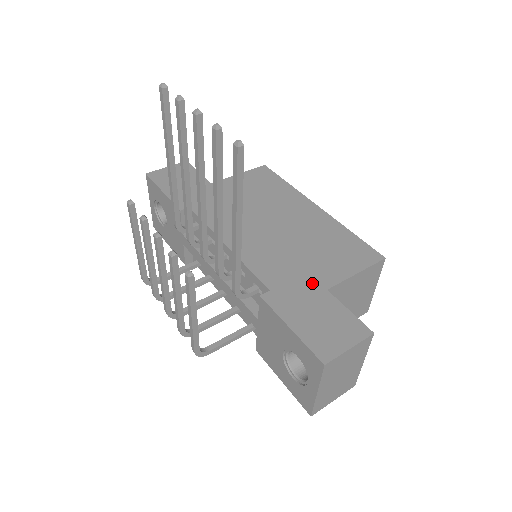
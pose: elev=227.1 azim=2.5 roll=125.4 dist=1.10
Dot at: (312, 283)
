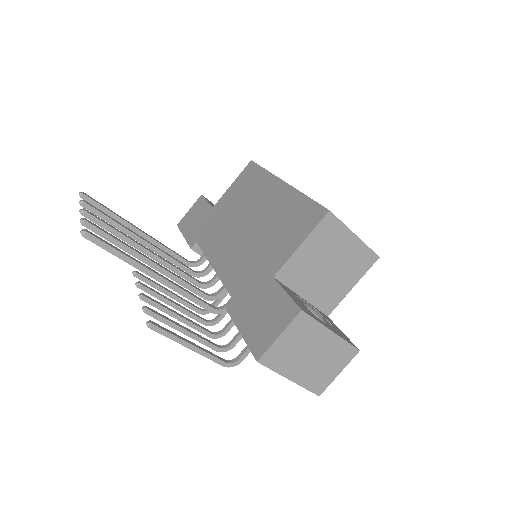
Dot at: (263, 276)
